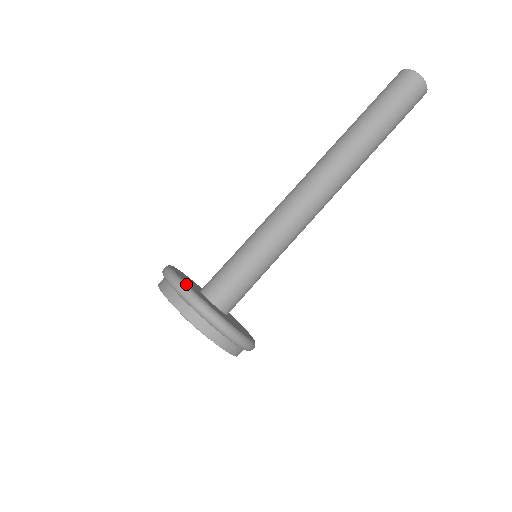
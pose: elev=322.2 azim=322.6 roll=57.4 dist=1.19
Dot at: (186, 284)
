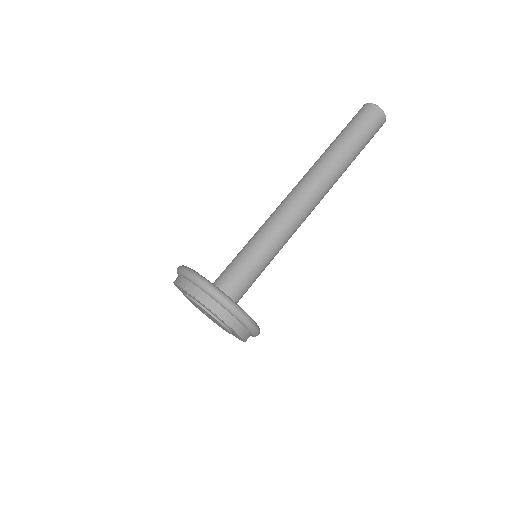
Dot at: (192, 269)
